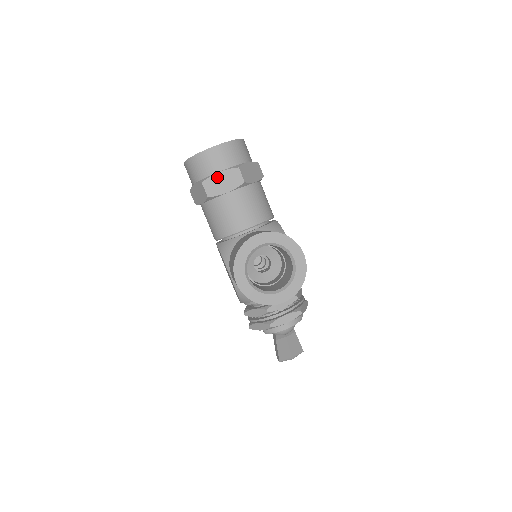
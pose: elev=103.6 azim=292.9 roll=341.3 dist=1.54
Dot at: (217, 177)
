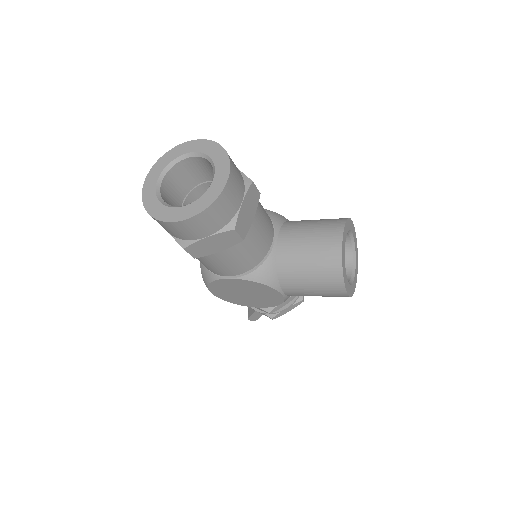
Dot at: (243, 210)
